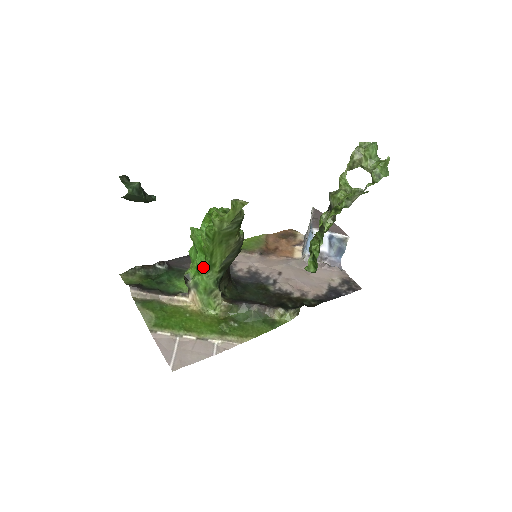
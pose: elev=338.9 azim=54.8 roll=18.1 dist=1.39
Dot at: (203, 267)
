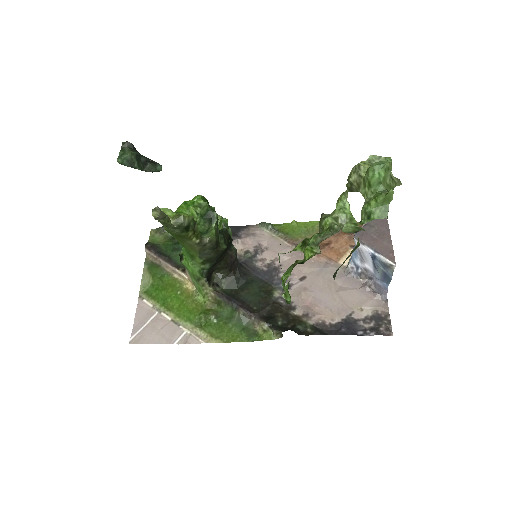
Dot at: (186, 254)
